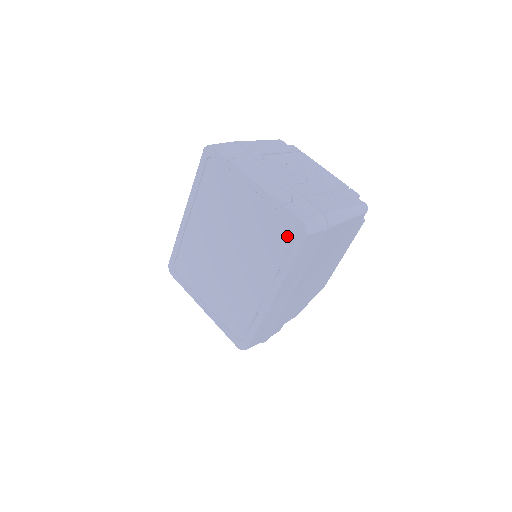
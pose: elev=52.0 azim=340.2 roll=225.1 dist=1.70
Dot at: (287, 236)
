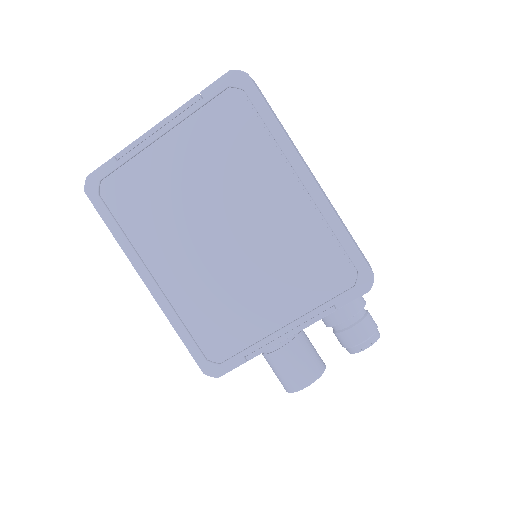
Dot at: (238, 106)
